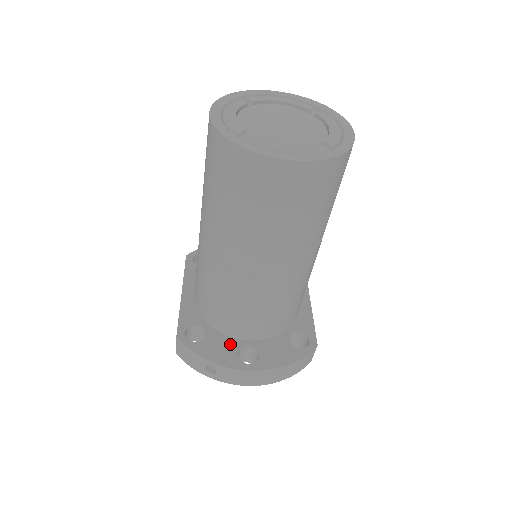
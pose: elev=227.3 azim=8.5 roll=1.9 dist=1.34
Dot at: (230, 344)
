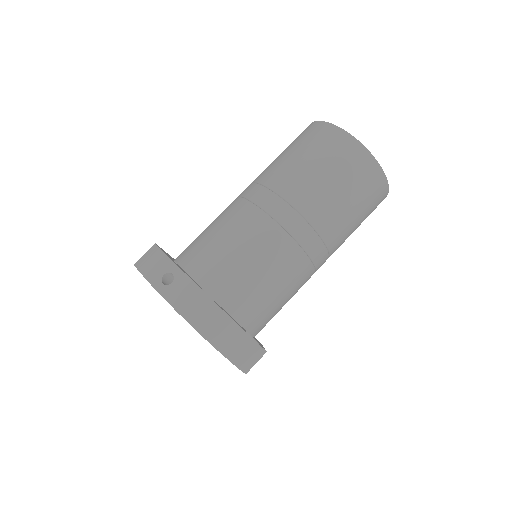
Dot at: occluded
